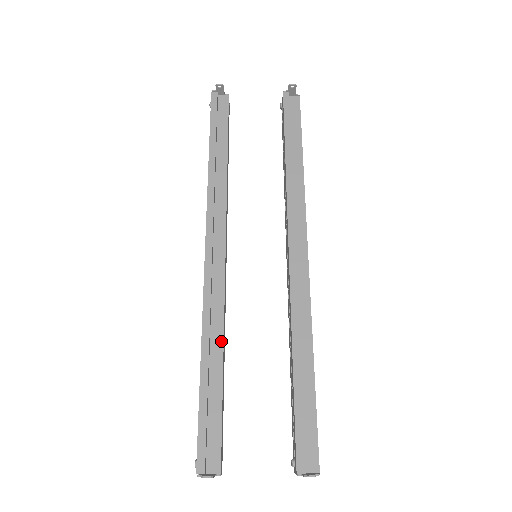
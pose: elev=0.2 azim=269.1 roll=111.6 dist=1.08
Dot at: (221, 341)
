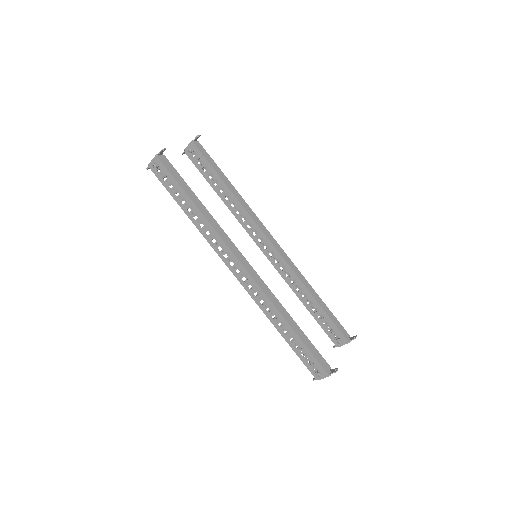
Dot at: (285, 311)
